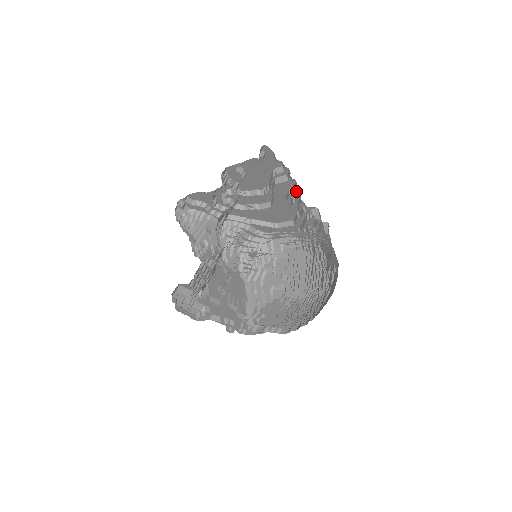
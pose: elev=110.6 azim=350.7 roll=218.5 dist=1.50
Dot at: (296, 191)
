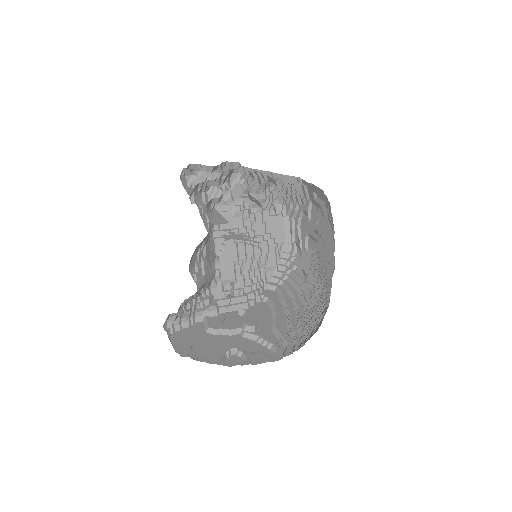
Dot at: occluded
